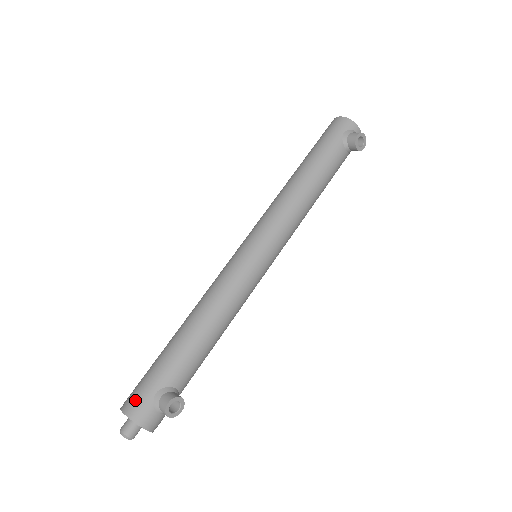
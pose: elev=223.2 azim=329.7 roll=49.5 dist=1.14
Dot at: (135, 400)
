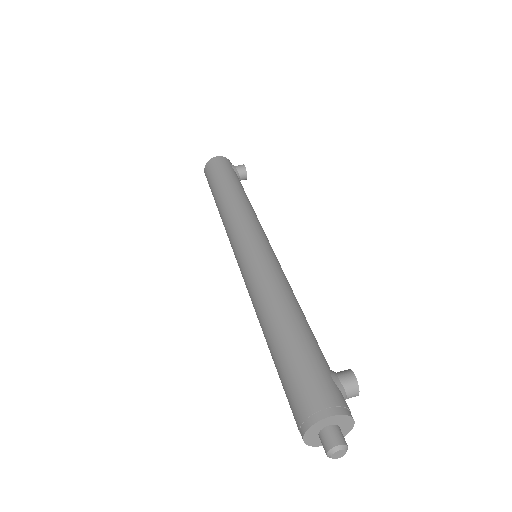
Dot at: (327, 395)
